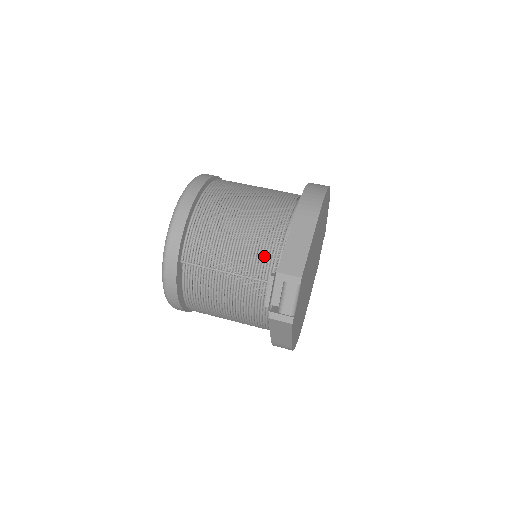
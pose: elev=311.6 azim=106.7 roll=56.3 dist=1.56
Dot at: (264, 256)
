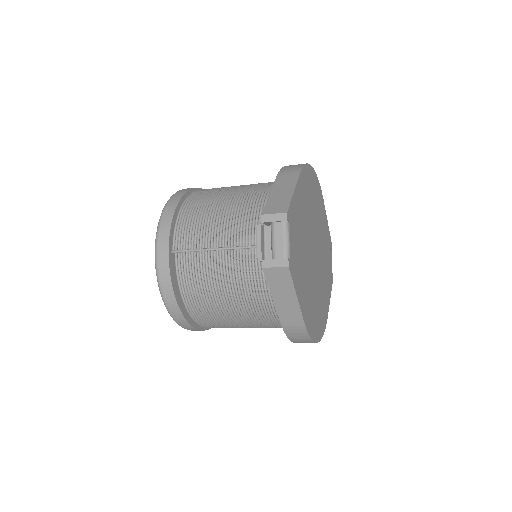
Dot at: (253, 223)
